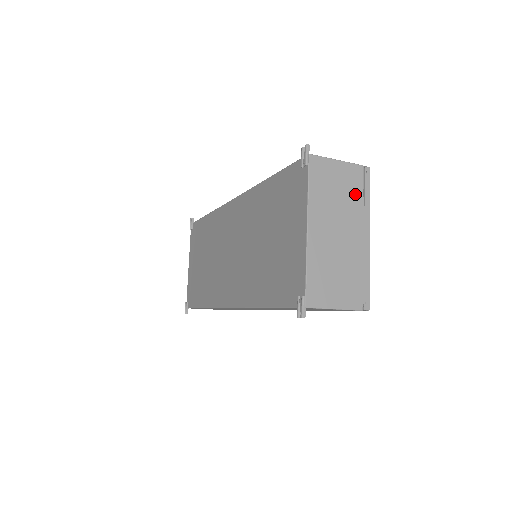
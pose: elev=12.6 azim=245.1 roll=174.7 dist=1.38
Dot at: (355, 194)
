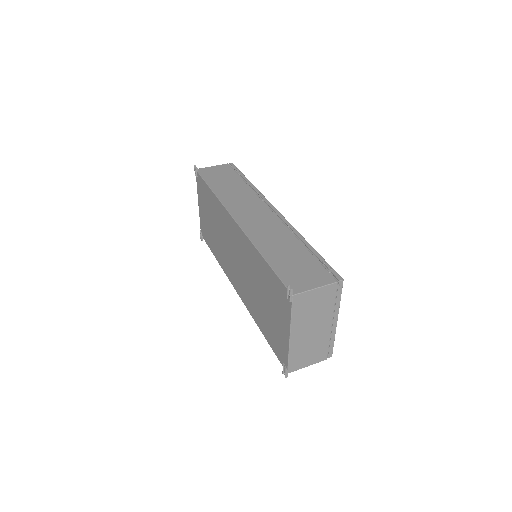
Dot at: (328, 303)
